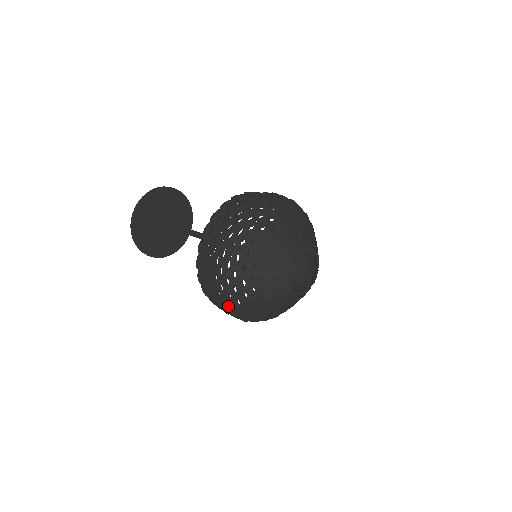
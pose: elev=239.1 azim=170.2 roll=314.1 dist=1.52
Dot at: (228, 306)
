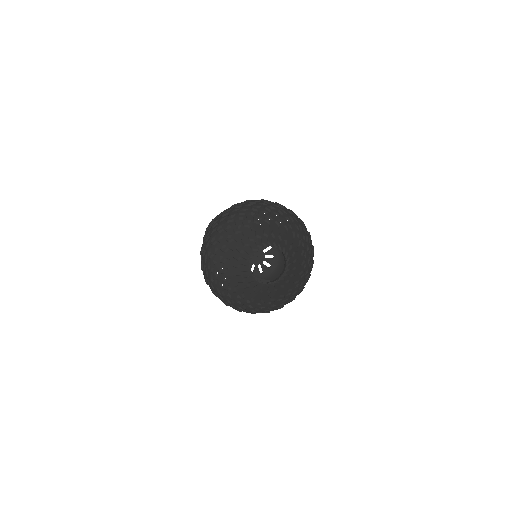
Dot at: (203, 268)
